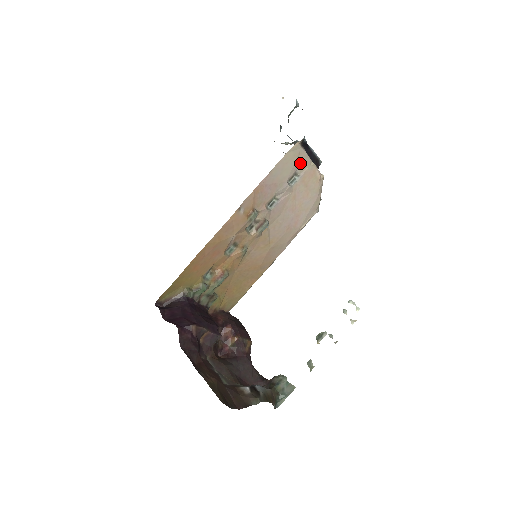
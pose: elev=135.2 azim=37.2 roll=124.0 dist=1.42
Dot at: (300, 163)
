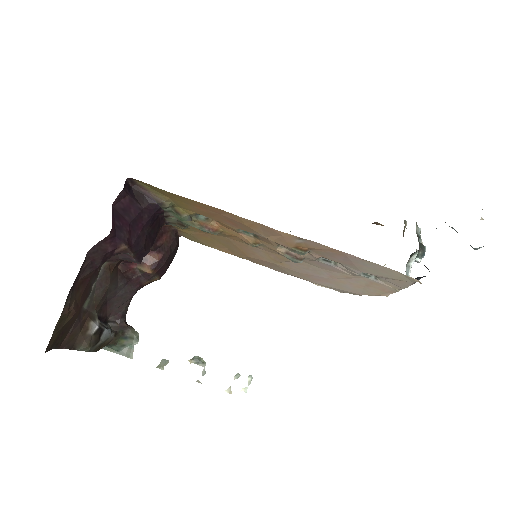
Dot at: (393, 281)
